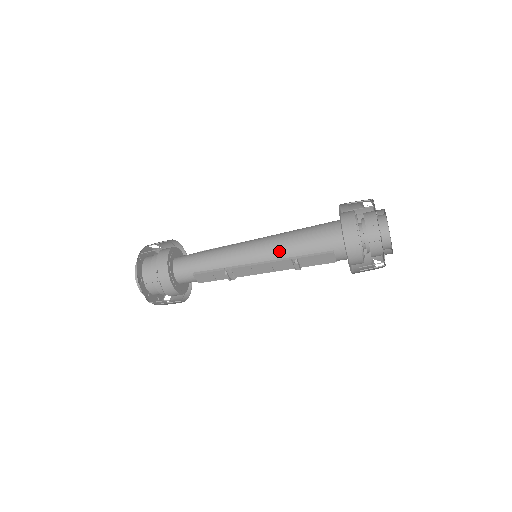
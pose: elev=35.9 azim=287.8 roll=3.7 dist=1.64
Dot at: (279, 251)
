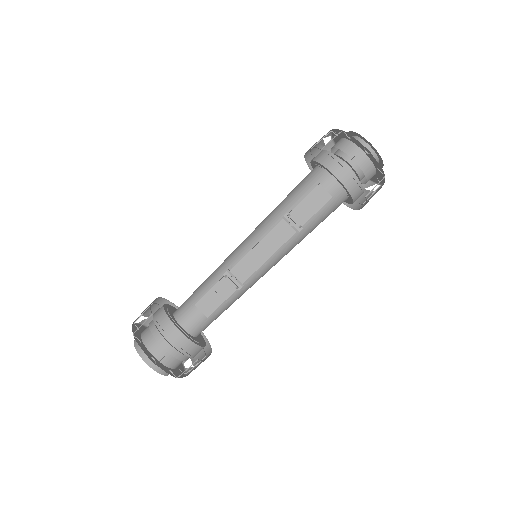
Dot at: (269, 222)
